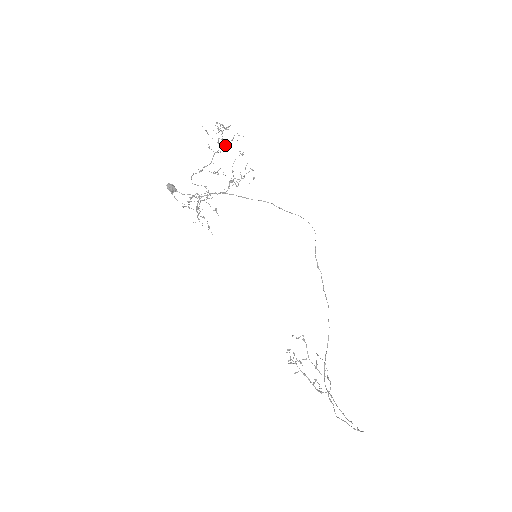
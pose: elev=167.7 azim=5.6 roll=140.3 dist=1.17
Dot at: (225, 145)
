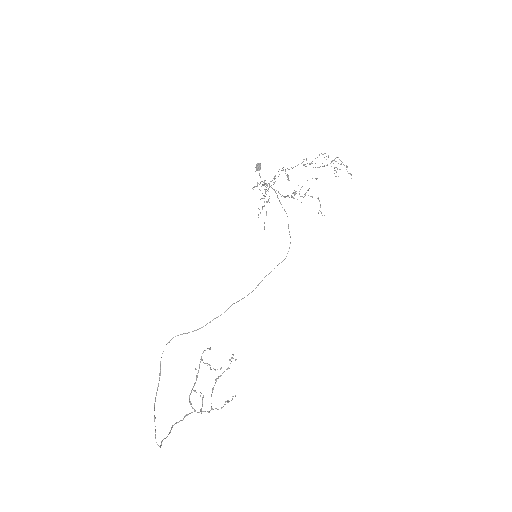
Dot at: (312, 163)
